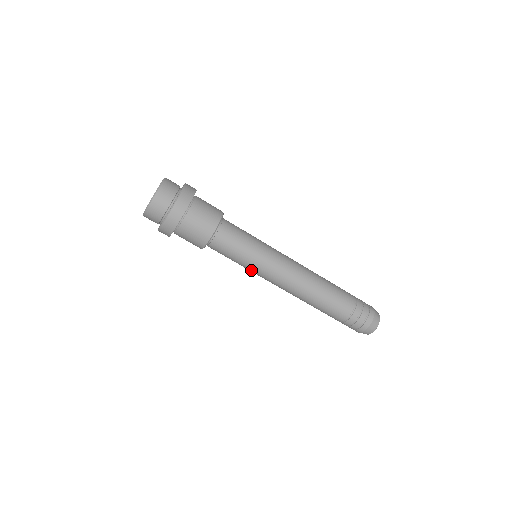
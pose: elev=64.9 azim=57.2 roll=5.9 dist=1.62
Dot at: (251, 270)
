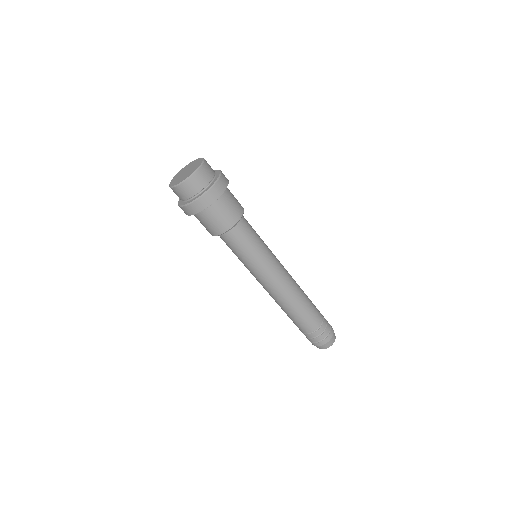
Dot at: (255, 266)
